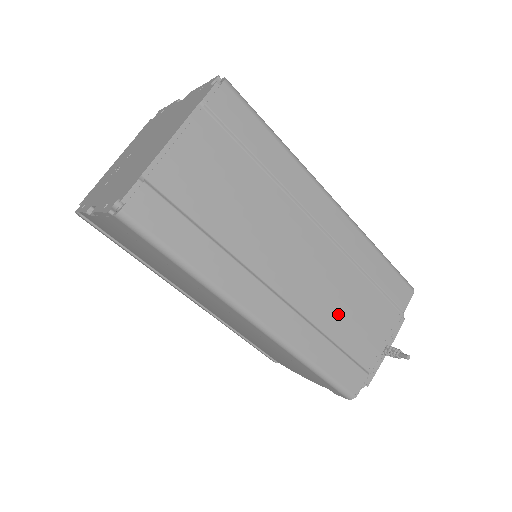
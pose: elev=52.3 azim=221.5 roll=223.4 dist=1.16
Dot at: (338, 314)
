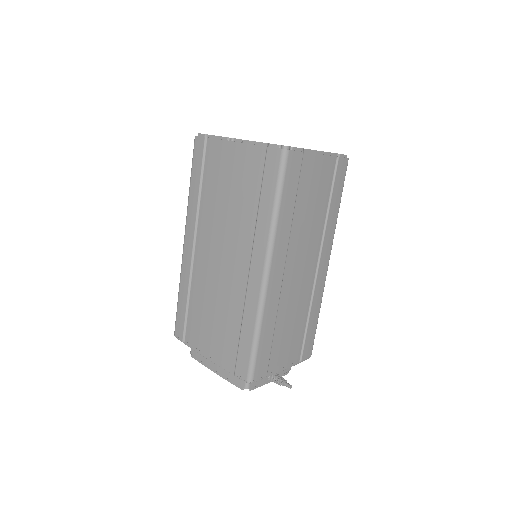
Dot at: (287, 320)
